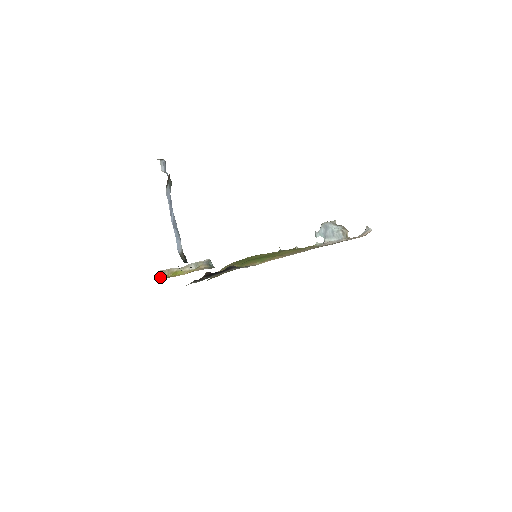
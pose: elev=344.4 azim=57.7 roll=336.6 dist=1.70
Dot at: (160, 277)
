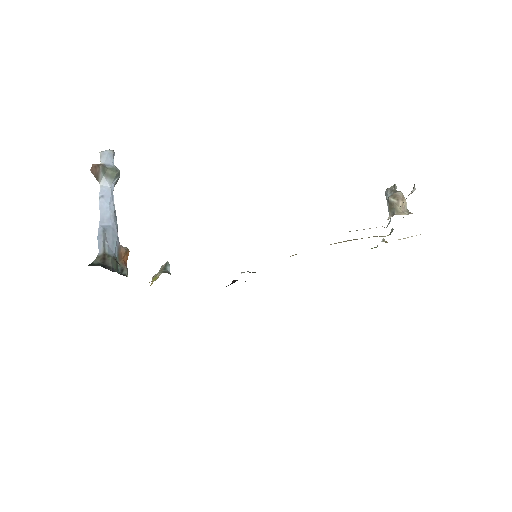
Dot at: (151, 284)
